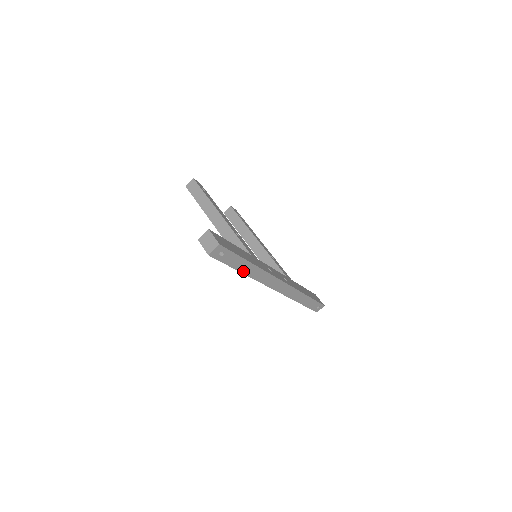
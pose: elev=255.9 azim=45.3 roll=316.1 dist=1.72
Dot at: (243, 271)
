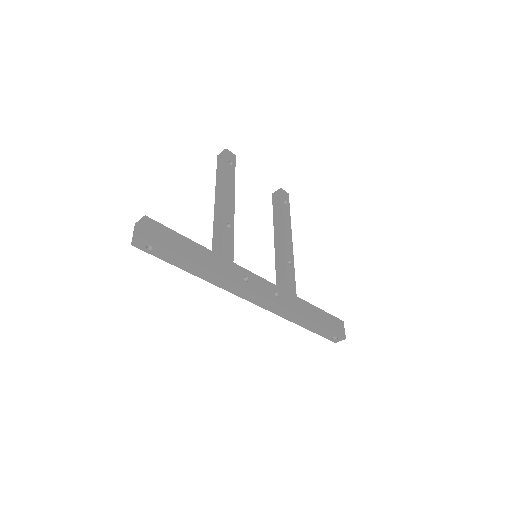
Dot at: (192, 272)
